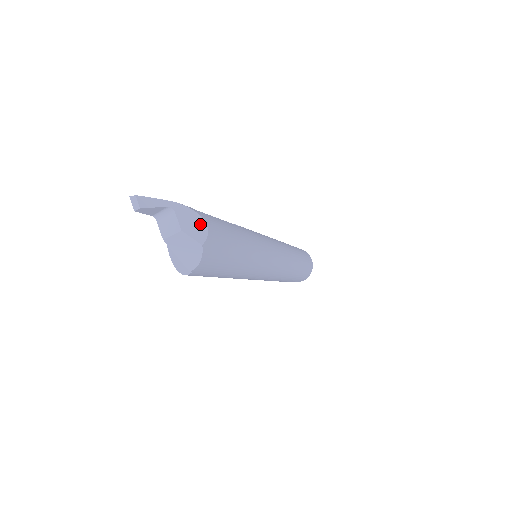
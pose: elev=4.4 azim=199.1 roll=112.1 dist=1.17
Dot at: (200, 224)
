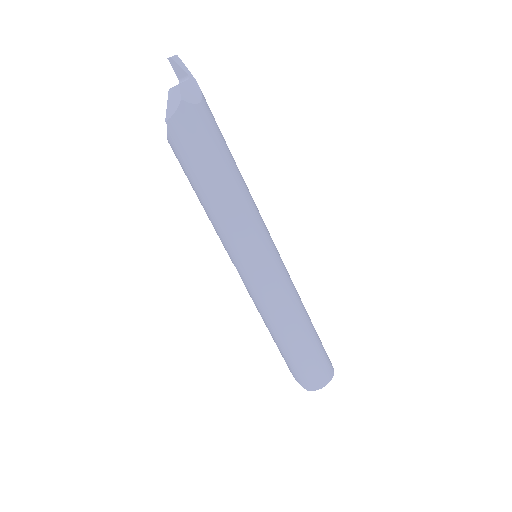
Dot at: (196, 98)
